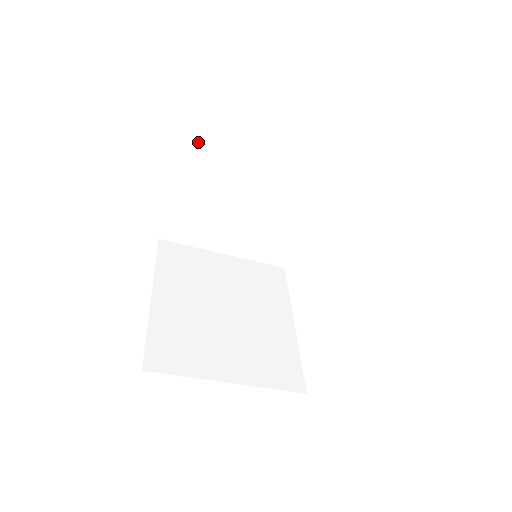
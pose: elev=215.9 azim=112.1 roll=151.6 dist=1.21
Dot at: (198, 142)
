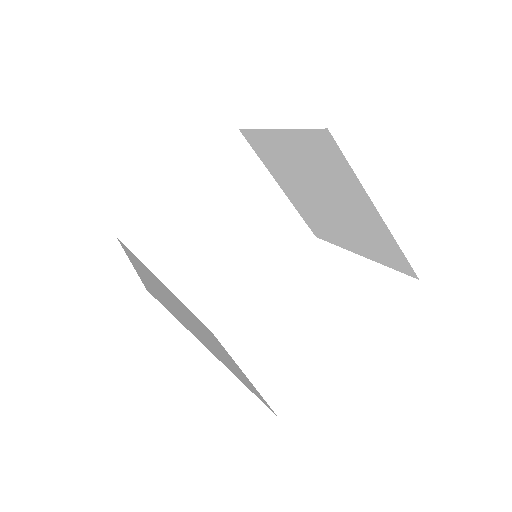
Dot at: (218, 156)
